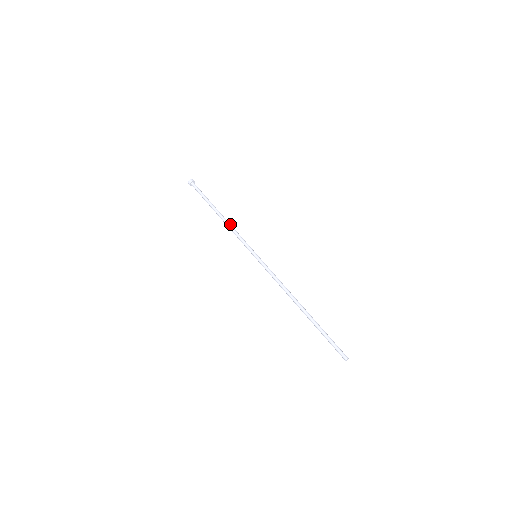
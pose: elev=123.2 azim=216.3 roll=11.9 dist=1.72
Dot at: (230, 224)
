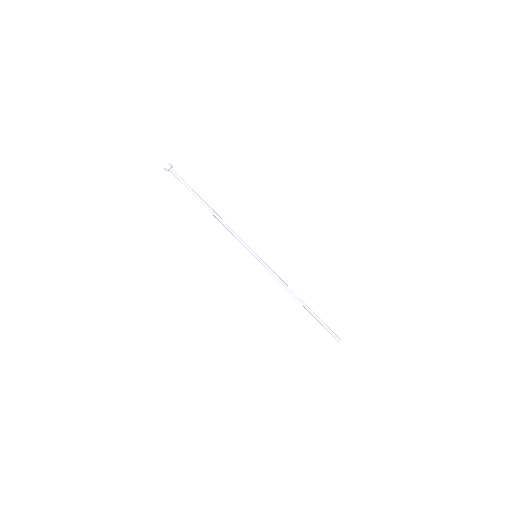
Dot at: (223, 223)
